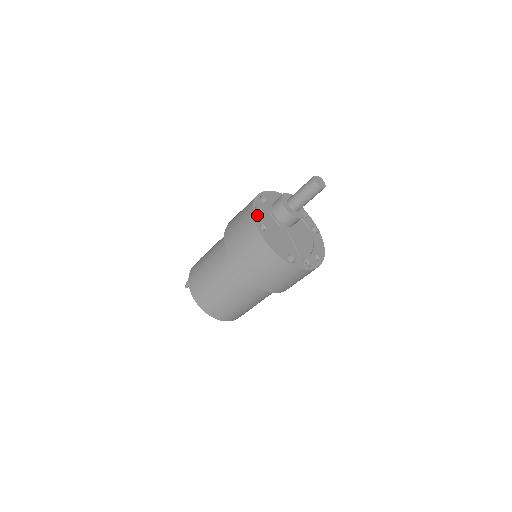
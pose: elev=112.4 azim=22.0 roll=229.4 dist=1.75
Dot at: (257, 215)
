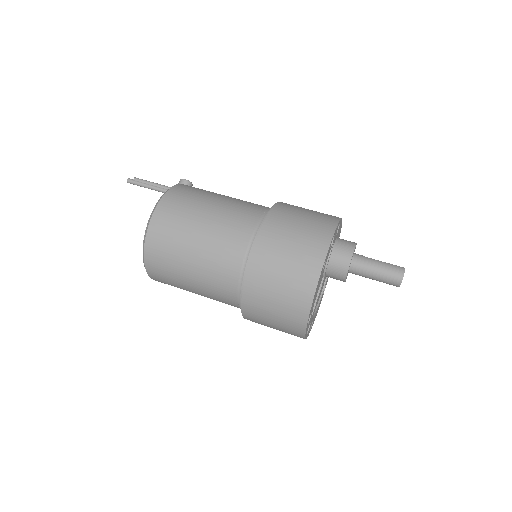
Dot at: (330, 246)
